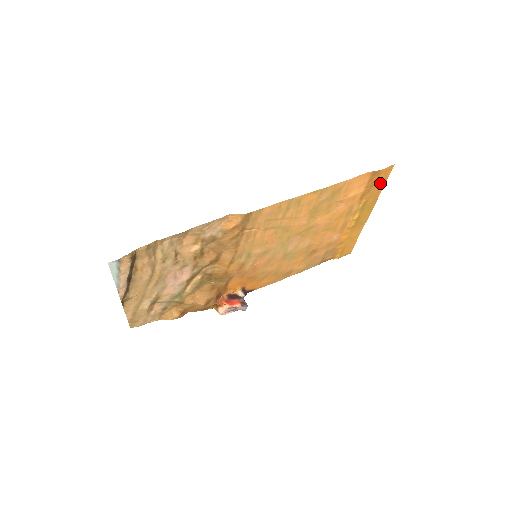
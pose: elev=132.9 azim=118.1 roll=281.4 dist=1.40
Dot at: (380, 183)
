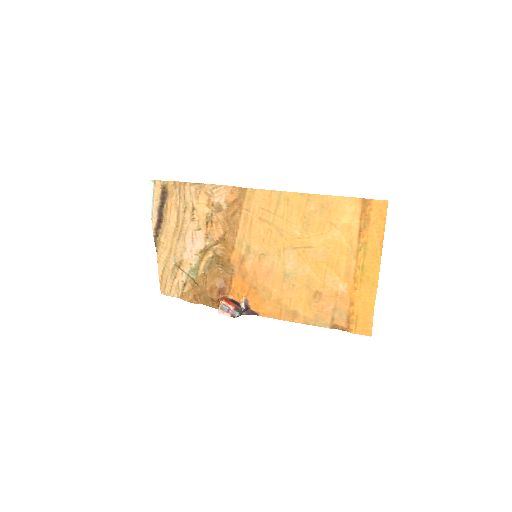
Dot at: (377, 222)
